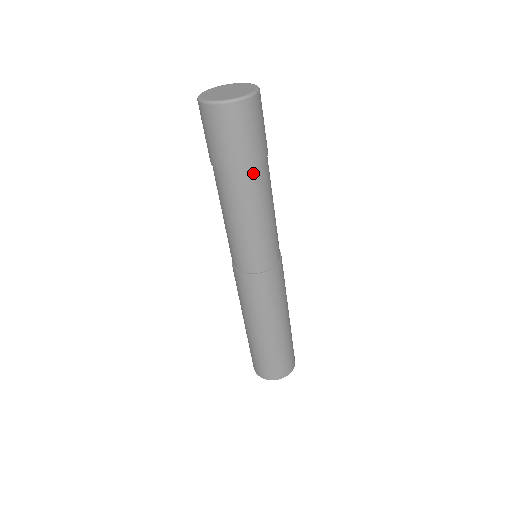
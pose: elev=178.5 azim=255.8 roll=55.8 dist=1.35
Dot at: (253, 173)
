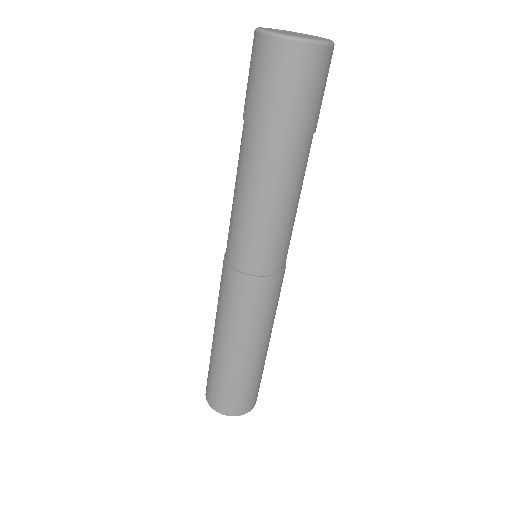
Dot at: (304, 145)
